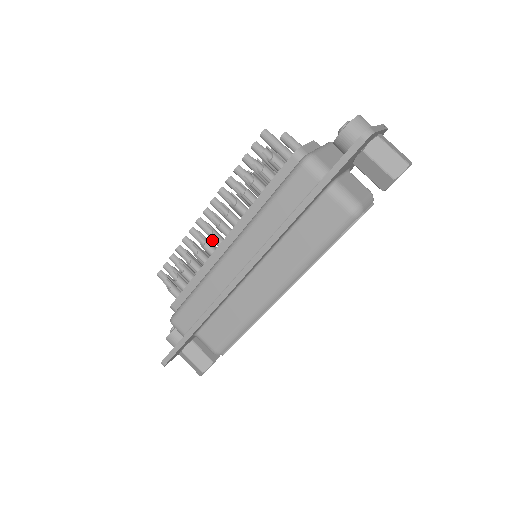
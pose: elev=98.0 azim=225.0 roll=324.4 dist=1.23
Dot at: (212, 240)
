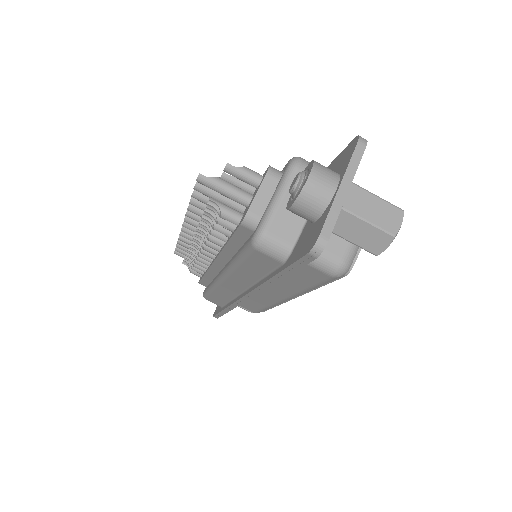
Dot at: (204, 254)
